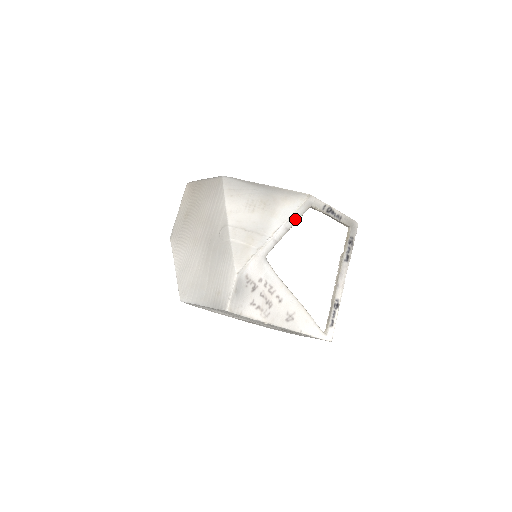
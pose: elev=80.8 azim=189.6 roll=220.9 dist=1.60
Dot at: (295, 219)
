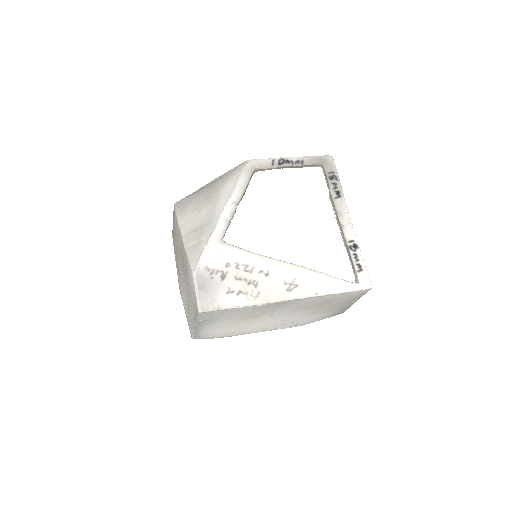
Dot at: (241, 190)
